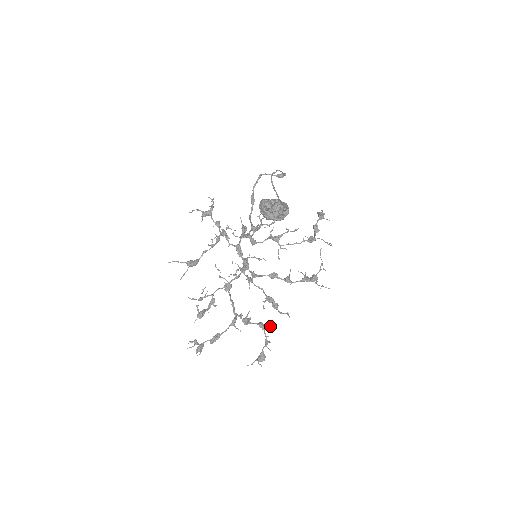
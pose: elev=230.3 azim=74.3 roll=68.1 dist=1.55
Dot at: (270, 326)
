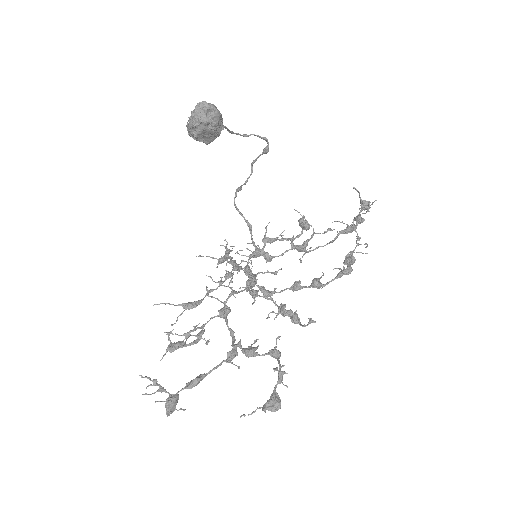
Dot at: occluded
